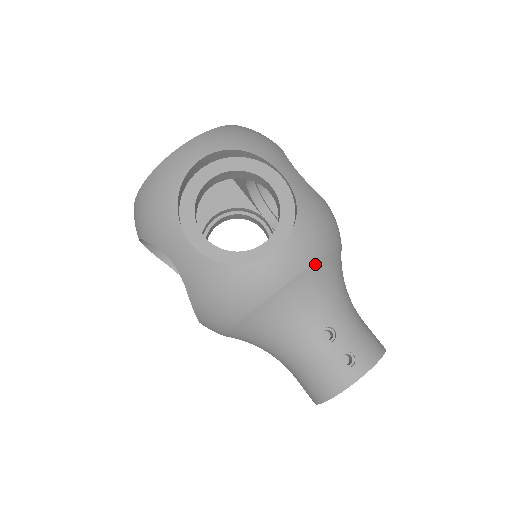
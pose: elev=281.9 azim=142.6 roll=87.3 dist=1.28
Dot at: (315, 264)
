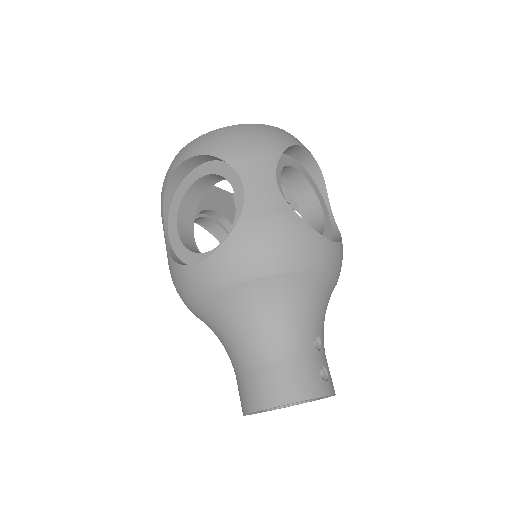
Dot at: (336, 280)
